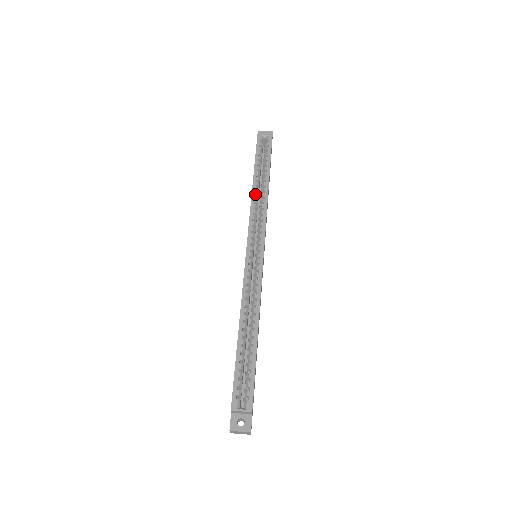
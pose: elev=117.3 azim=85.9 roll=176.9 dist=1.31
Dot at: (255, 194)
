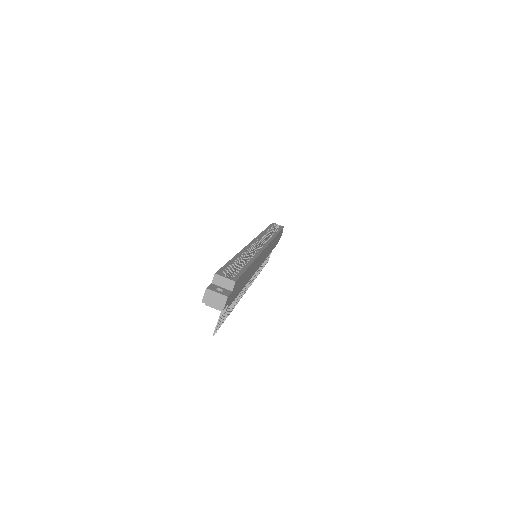
Dot at: (265, 232)
